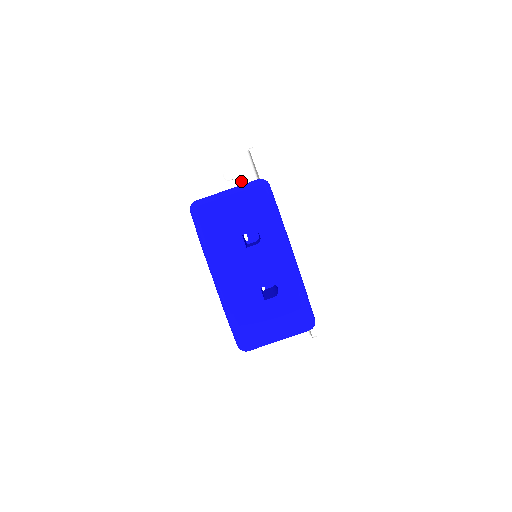
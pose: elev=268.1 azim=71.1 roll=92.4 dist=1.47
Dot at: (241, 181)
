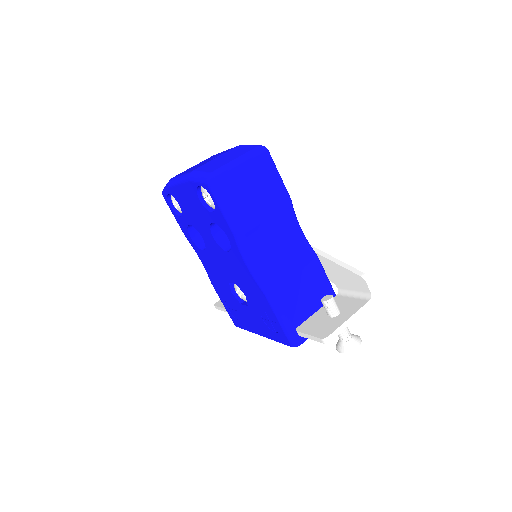
Dot at: occluded
